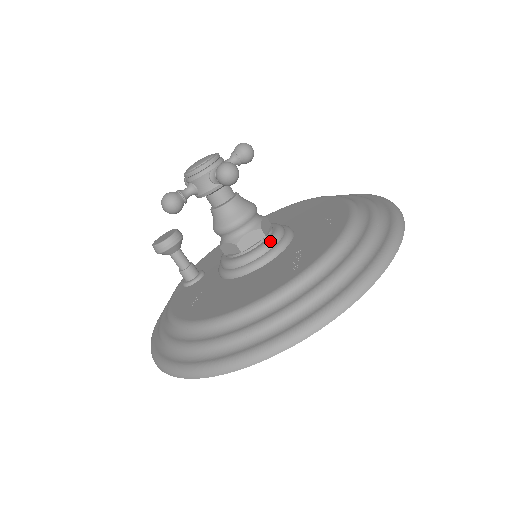
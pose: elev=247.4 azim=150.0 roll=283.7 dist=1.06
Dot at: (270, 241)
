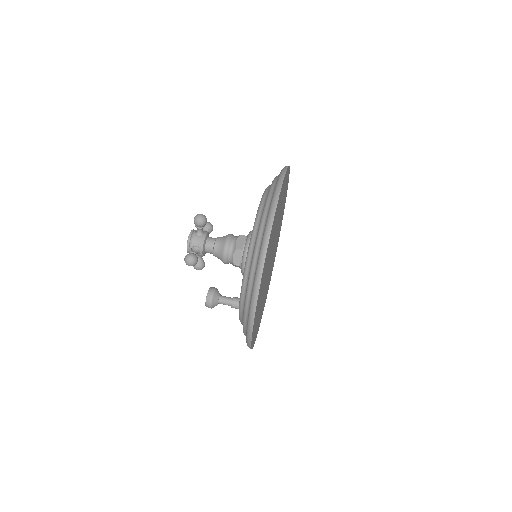
Dot at: (249, 233)
